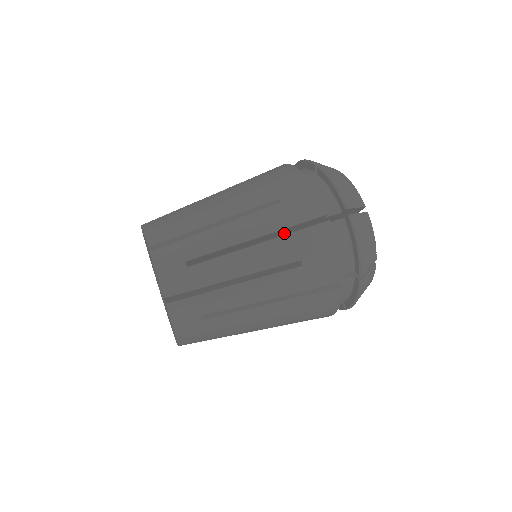
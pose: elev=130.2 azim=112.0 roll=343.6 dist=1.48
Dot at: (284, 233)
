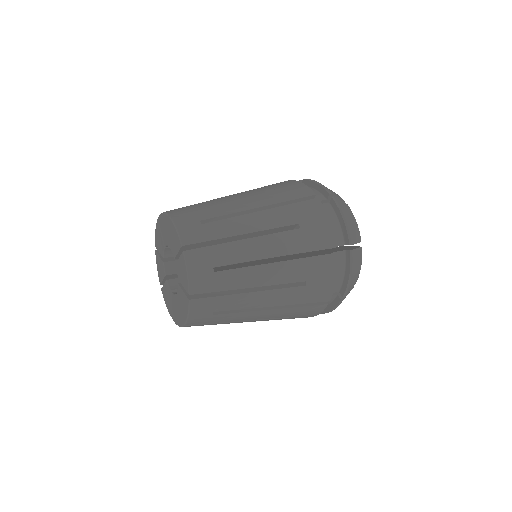
Dot at: occluded
